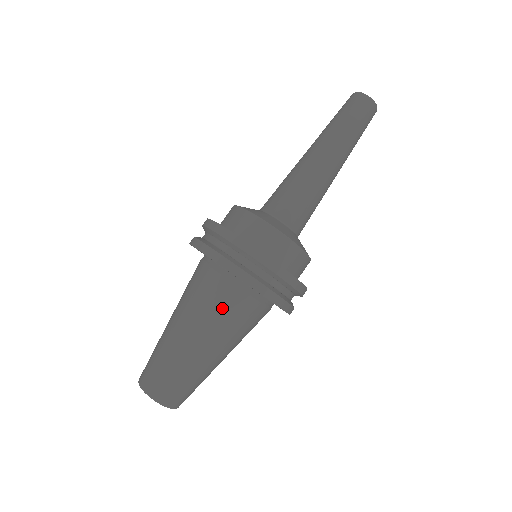
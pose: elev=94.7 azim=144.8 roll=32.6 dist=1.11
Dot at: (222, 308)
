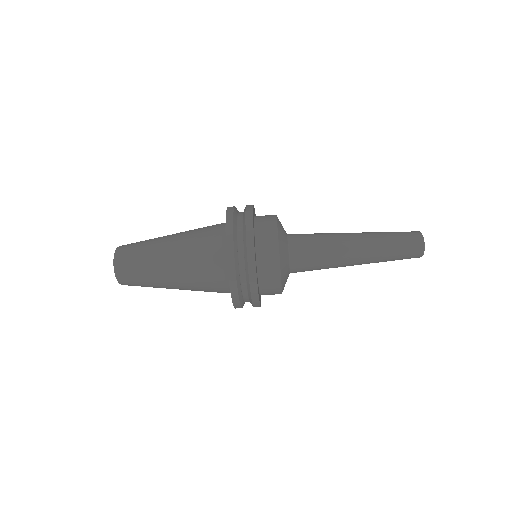
Dot at: (202, 257)
